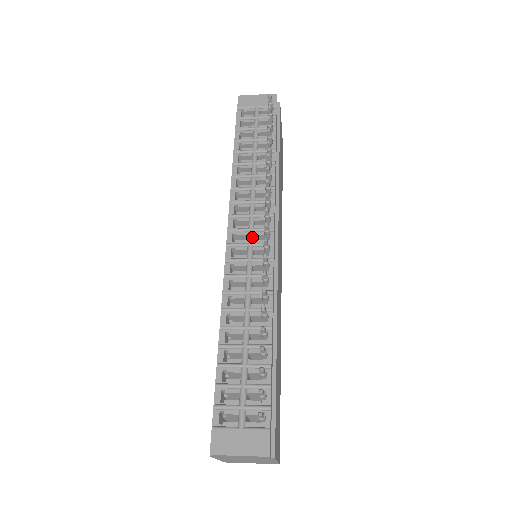
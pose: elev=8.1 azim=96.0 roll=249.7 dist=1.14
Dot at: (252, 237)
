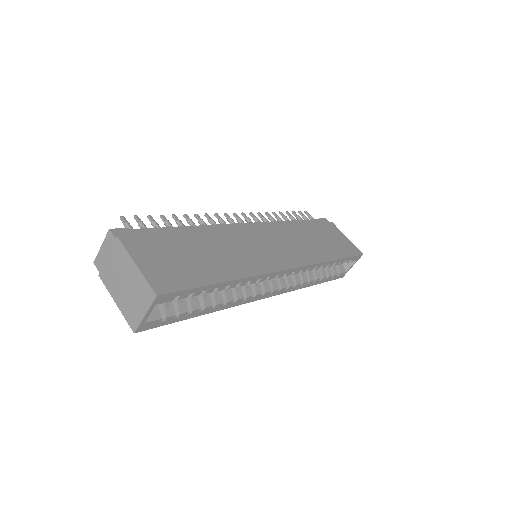
Dot at: occluded
